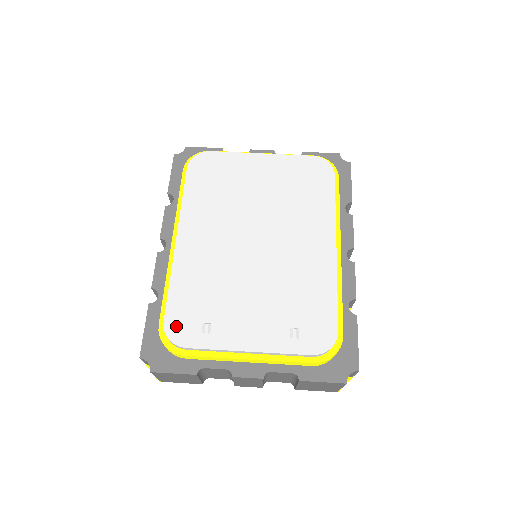
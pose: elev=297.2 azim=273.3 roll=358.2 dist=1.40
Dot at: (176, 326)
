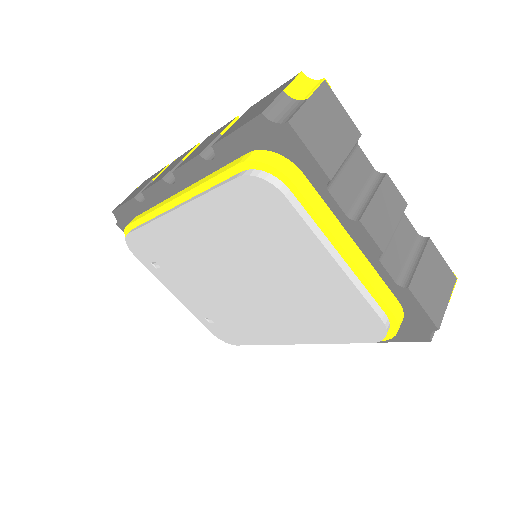
Dot at: (135, 244)
